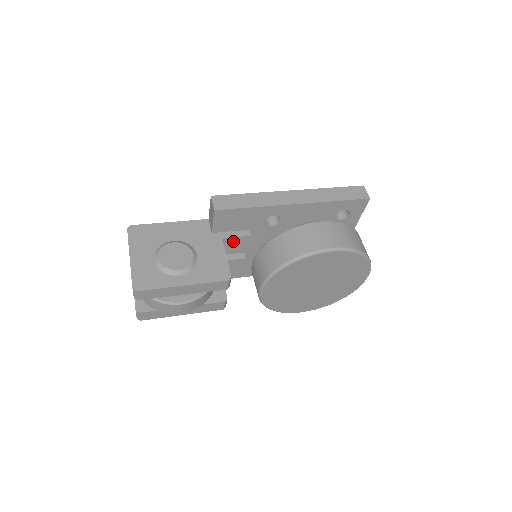
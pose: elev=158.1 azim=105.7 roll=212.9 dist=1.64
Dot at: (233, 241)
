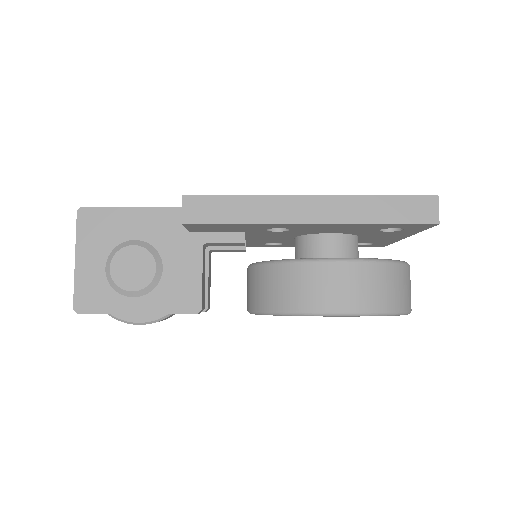
Dot at: (220, 244)
